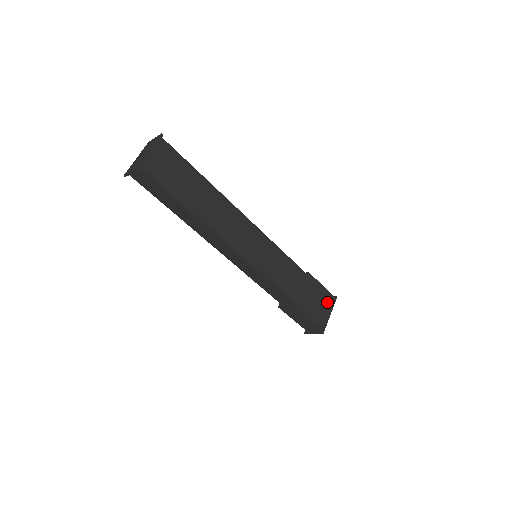
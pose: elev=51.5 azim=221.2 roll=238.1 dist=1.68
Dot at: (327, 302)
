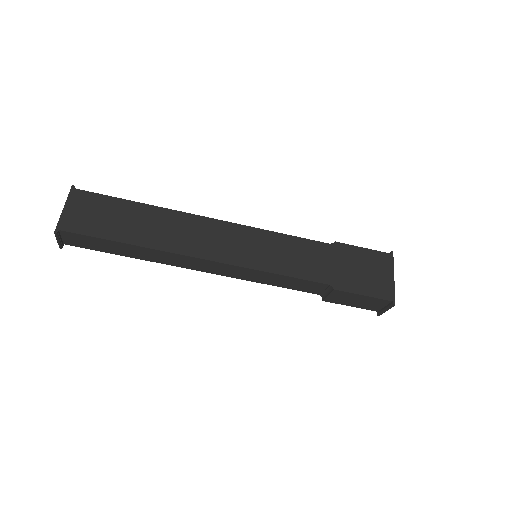
Dot at: (381, 264)
